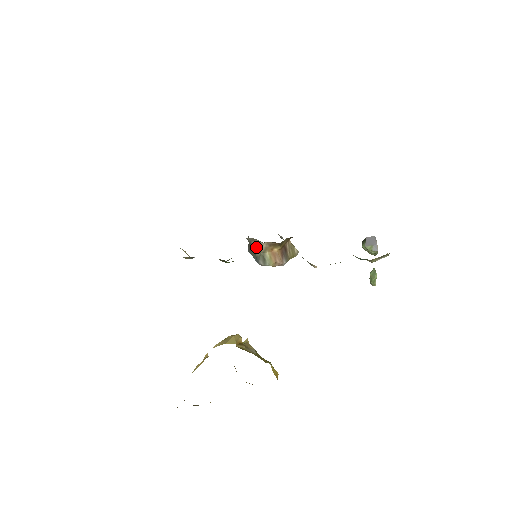
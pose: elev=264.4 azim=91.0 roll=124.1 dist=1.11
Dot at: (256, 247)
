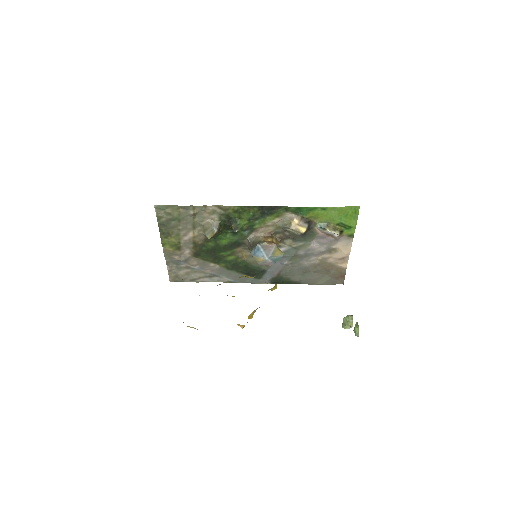
Dot at: (256, 241)
